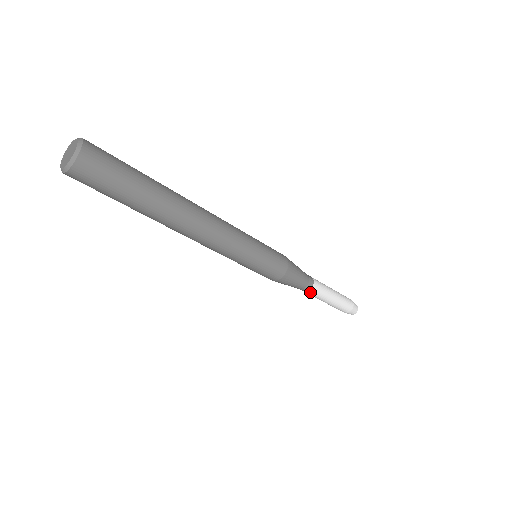
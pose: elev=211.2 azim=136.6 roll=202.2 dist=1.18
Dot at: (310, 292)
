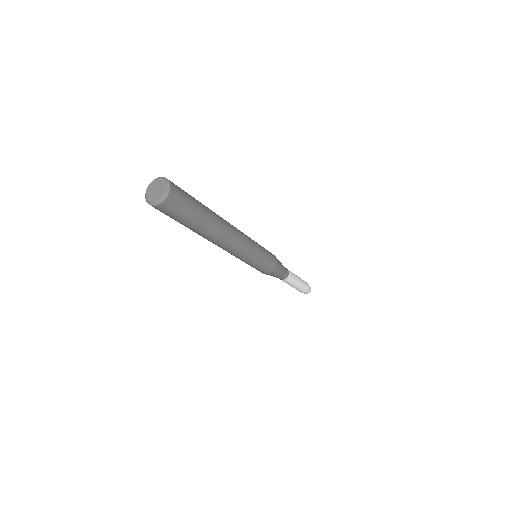
Dot at: (288, 278)
